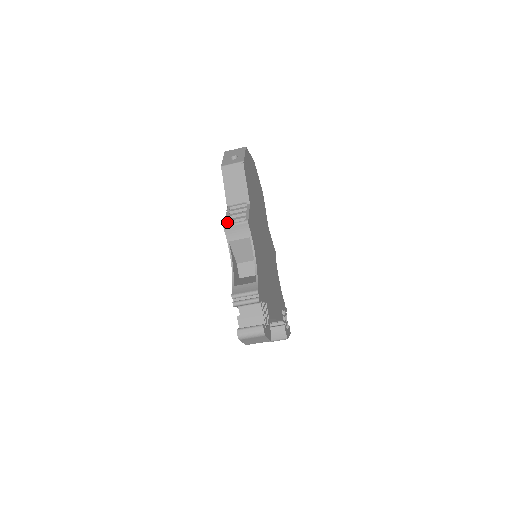
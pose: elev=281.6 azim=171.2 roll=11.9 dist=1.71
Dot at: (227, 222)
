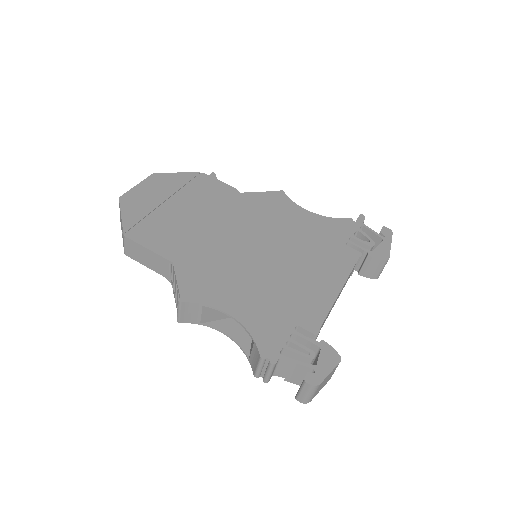
Dot at: occluded
